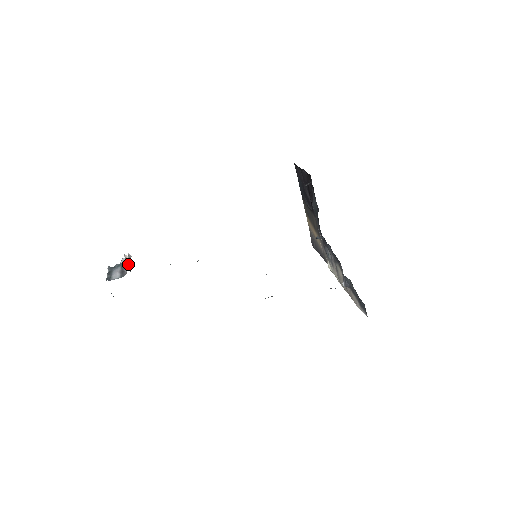
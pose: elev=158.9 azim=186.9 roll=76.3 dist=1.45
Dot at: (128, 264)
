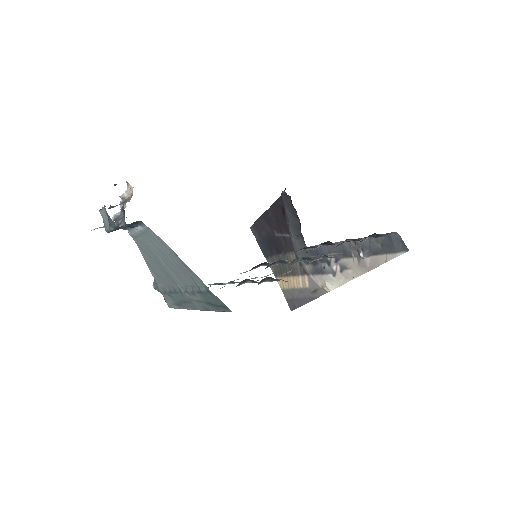
Dot at: (129, 197)
